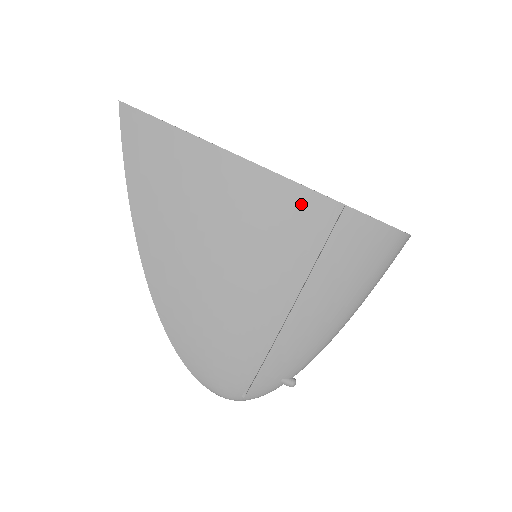
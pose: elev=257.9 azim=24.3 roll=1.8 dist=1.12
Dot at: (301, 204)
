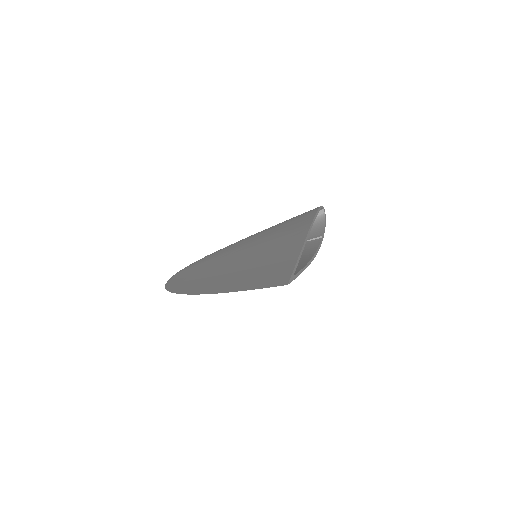
Dot at: occluded
